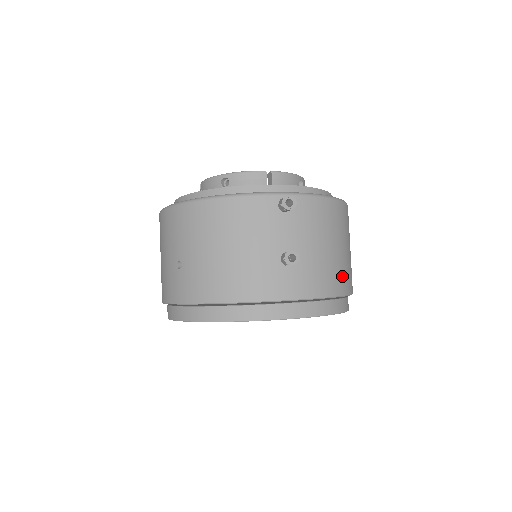
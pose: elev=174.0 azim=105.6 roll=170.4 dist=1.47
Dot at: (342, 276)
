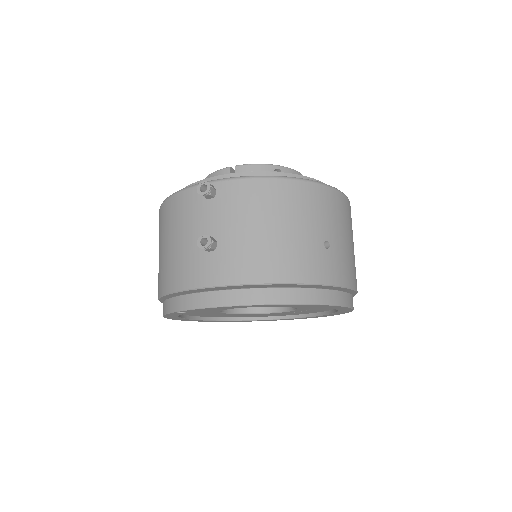
Dot at: (290, 261)
